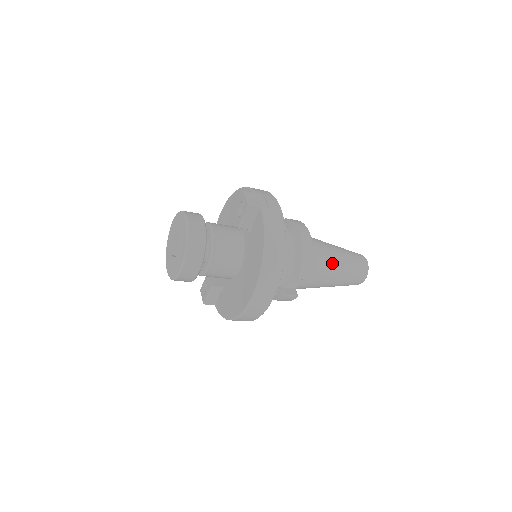
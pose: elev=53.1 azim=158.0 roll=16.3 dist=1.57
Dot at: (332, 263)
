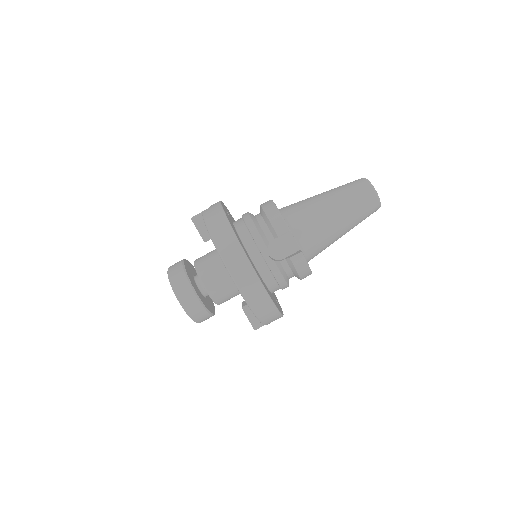
Dot at: (317, 204)
